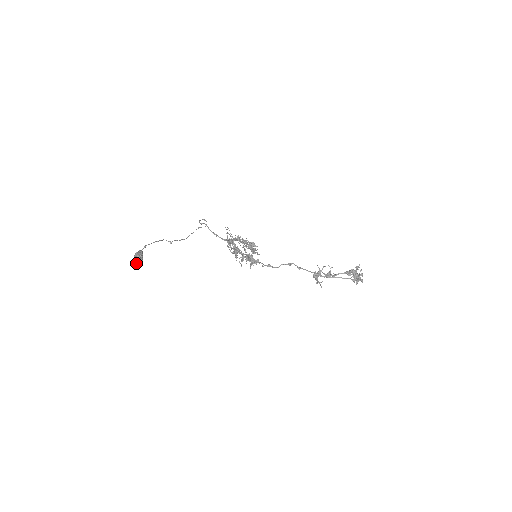
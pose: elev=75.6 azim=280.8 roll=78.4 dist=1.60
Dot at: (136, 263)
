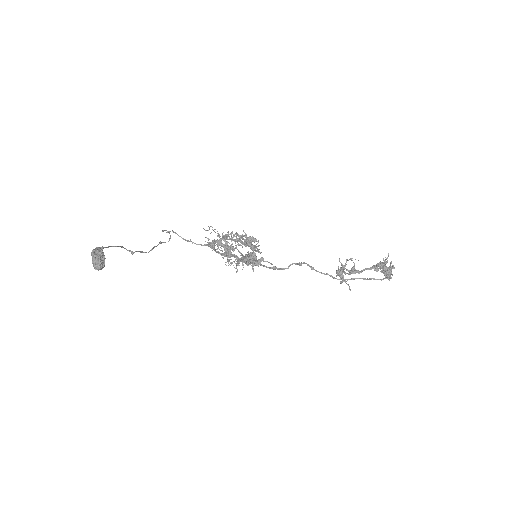
Dot at: (96, 263)
